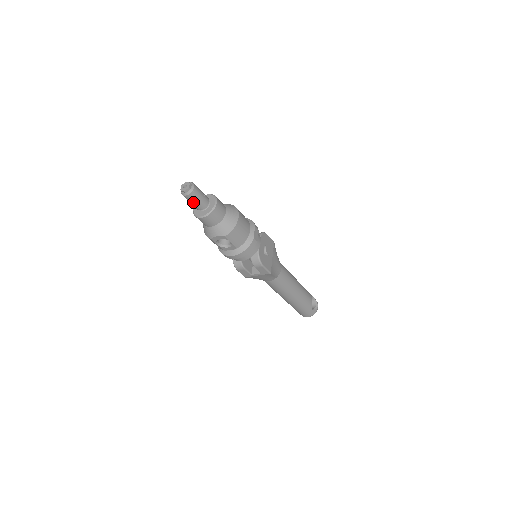
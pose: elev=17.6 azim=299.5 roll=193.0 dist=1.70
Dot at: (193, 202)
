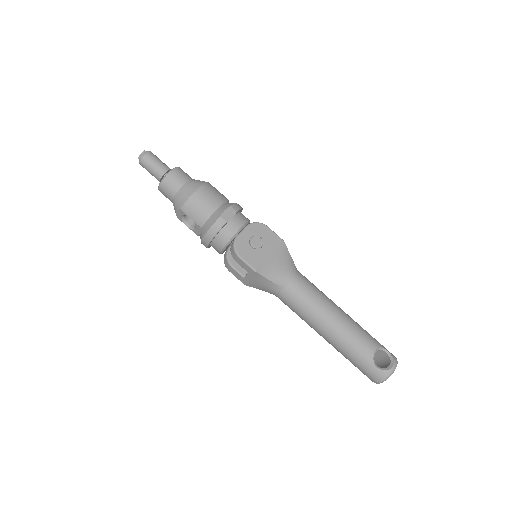
Dot at: (149, 171)
